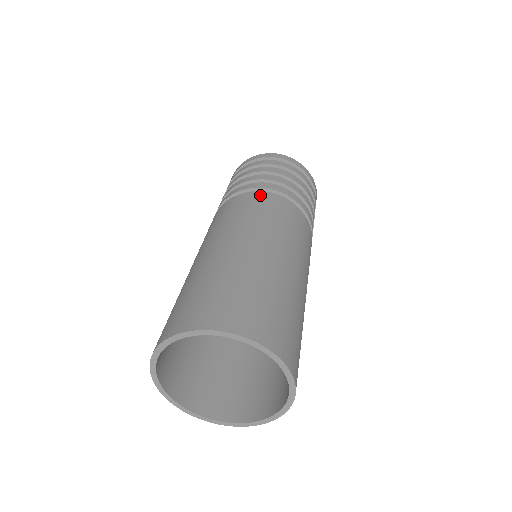
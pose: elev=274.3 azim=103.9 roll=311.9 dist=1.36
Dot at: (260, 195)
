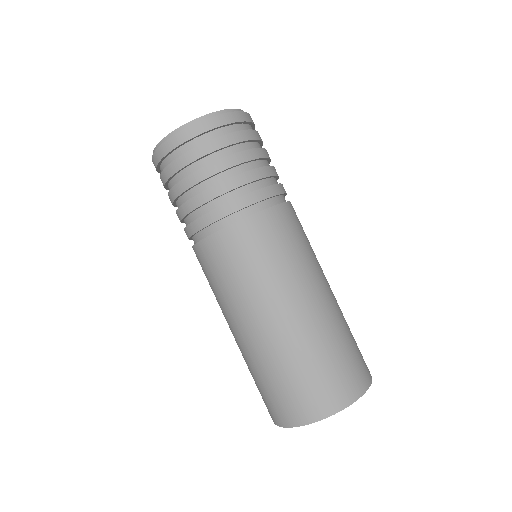
Dot at: (221, 238)
